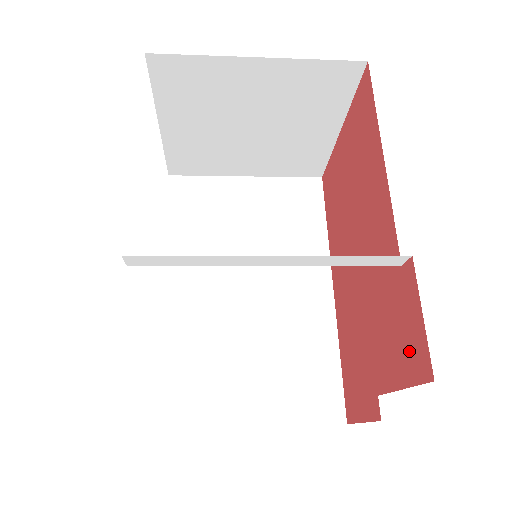
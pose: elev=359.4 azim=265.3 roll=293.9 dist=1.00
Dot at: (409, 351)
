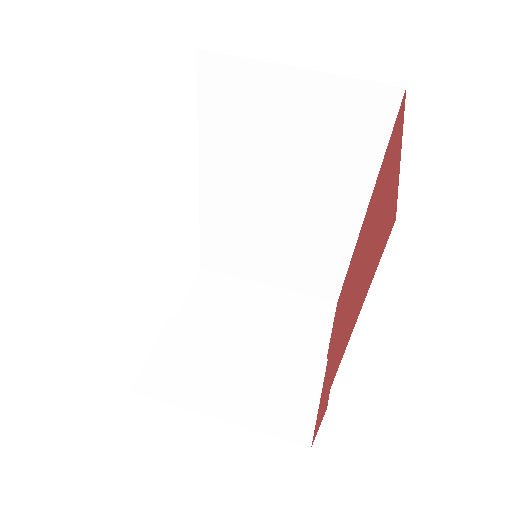
Dot at: (320, 410)
